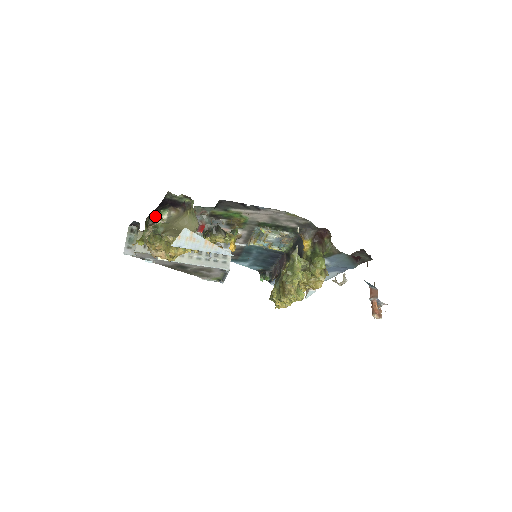
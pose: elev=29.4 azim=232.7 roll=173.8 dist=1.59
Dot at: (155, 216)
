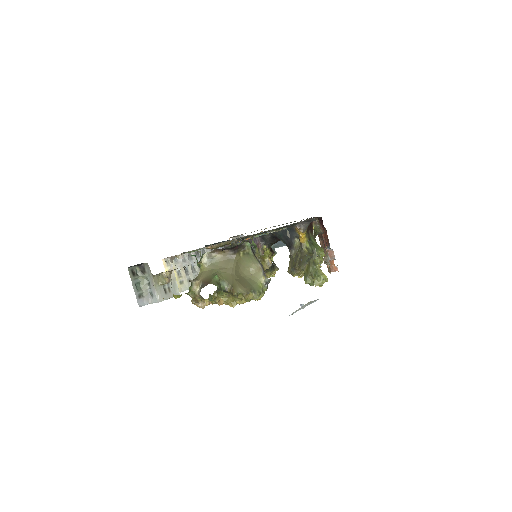
Dot at: occluded
